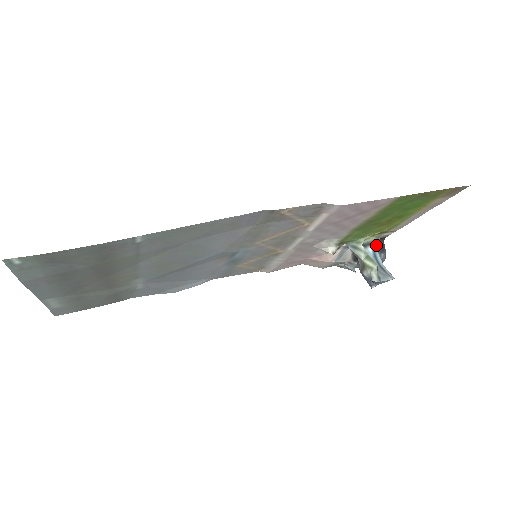
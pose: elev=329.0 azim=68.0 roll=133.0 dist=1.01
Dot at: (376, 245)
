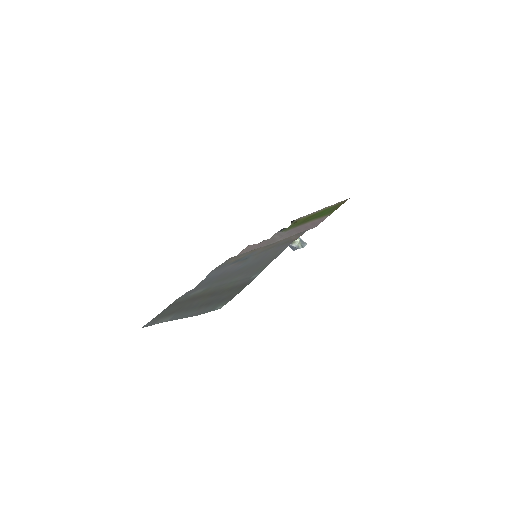
Dot at: occluded
